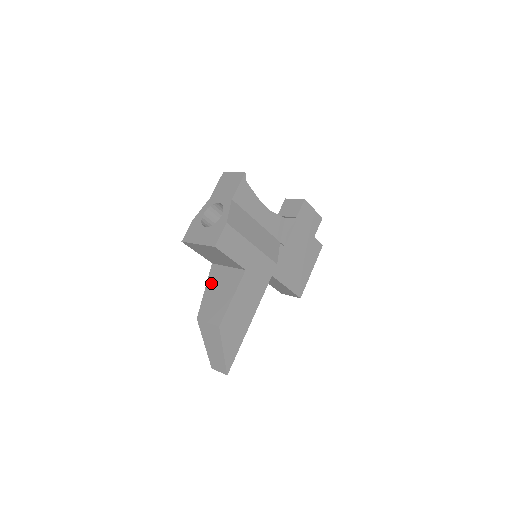
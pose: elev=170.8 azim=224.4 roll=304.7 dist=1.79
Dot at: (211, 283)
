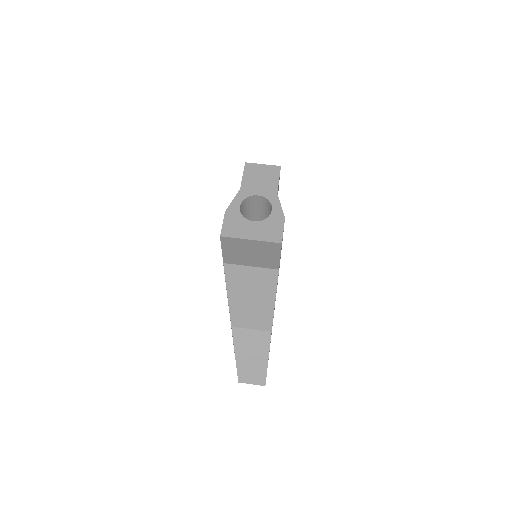
Dot at: (234, 285)
